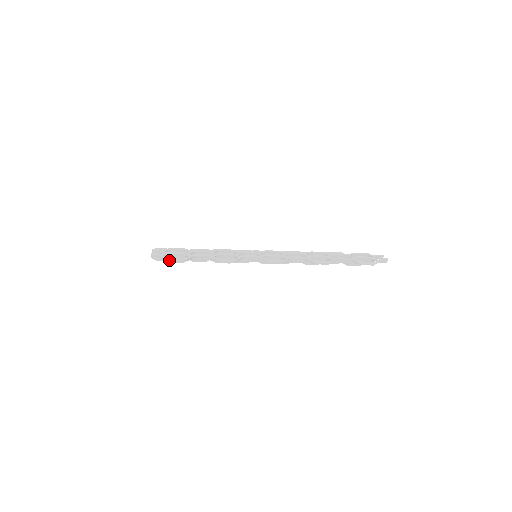
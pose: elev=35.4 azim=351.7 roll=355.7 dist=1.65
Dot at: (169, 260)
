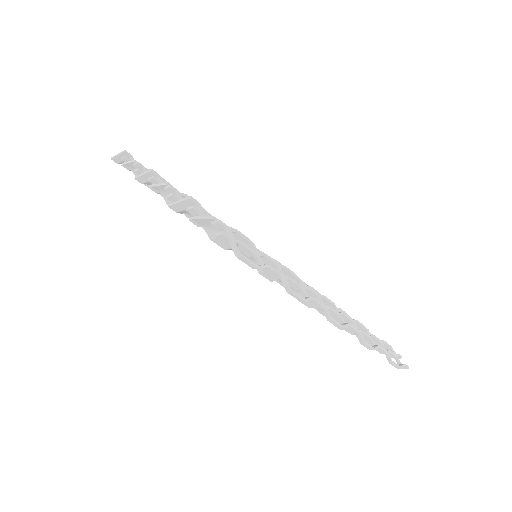
Dot at: (239, 256)
